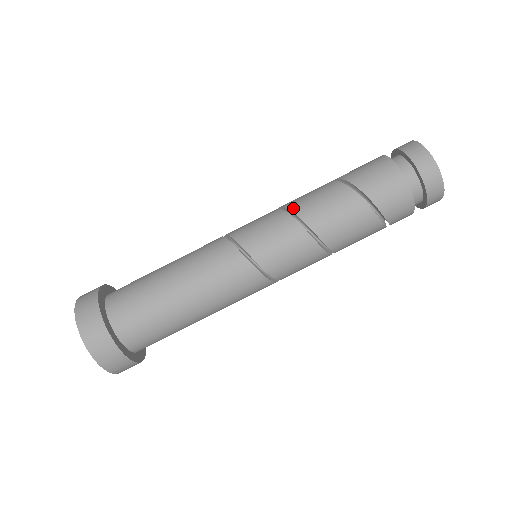
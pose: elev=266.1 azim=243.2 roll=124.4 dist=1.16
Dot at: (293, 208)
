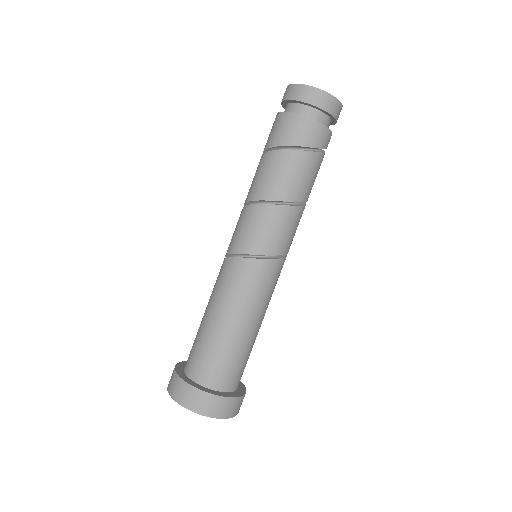
Dot at: occluded
